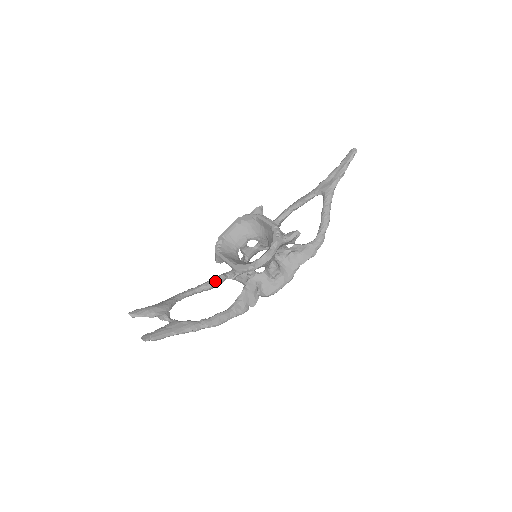
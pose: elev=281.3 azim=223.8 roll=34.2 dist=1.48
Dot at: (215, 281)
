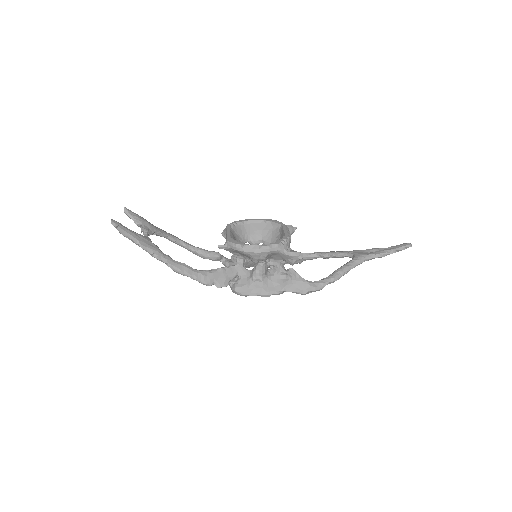
Dot at: (210, 252)
